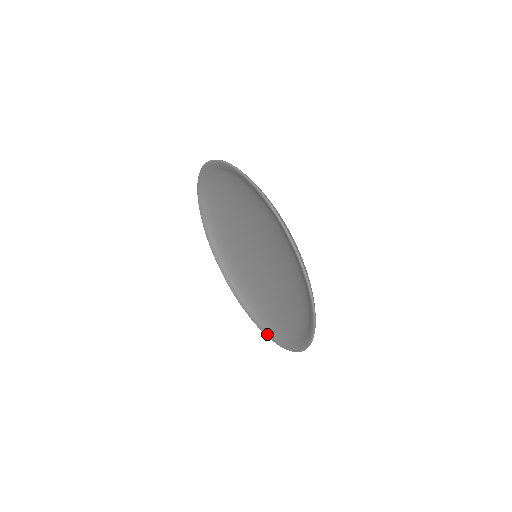
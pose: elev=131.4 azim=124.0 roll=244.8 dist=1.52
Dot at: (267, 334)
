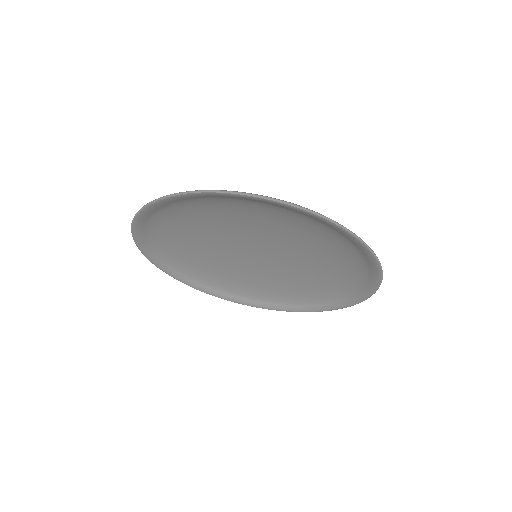
Dot at: (275, 309)
